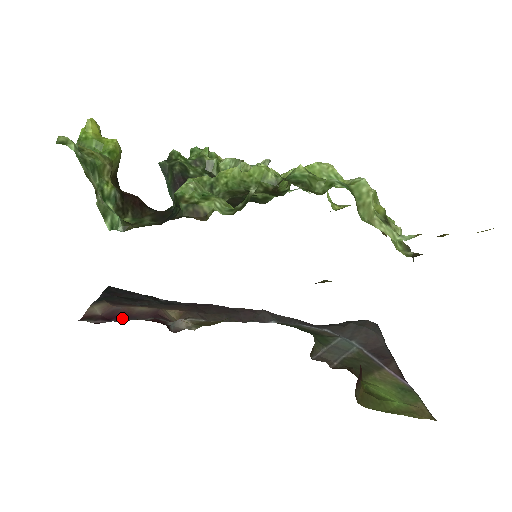
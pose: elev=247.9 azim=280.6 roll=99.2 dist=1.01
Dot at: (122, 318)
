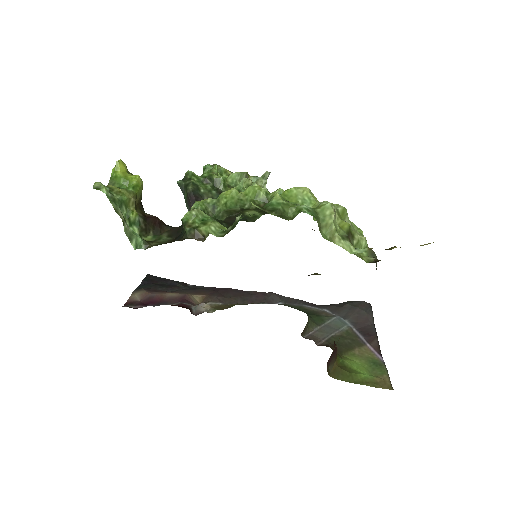
Dot at: (156, 303)
